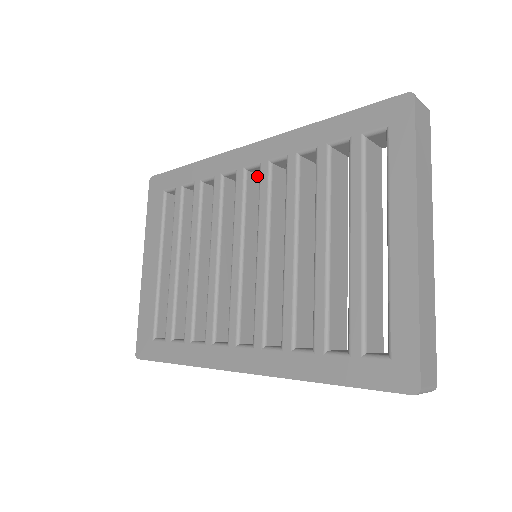
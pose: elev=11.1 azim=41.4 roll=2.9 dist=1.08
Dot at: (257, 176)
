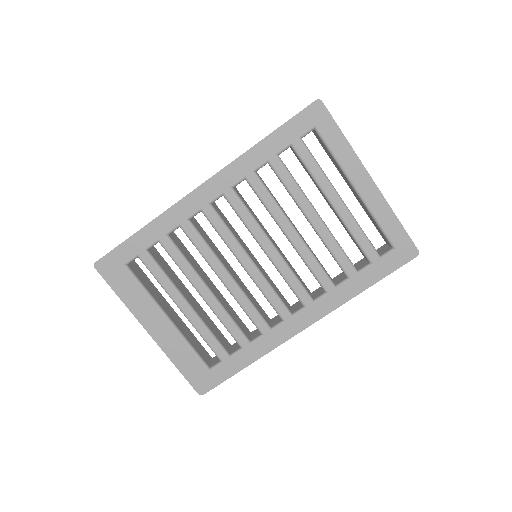
Dot at: (213, 204)
